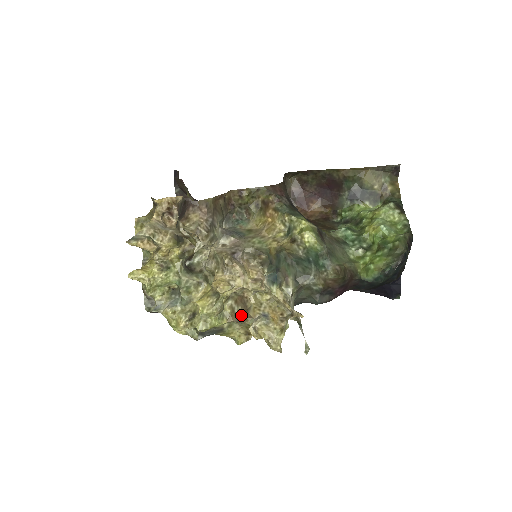
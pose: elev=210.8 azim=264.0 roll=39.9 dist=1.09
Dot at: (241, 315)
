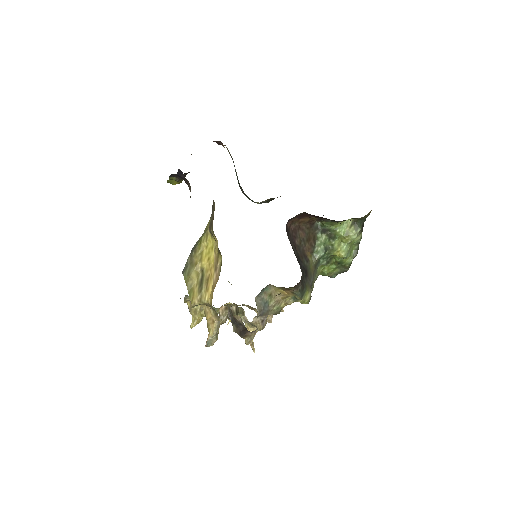
Dot at: (248, 307)
